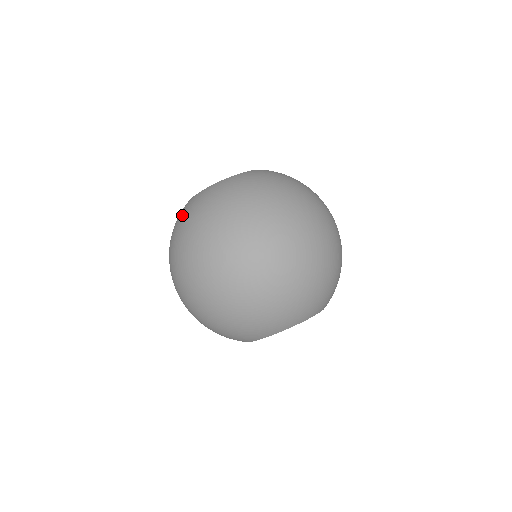
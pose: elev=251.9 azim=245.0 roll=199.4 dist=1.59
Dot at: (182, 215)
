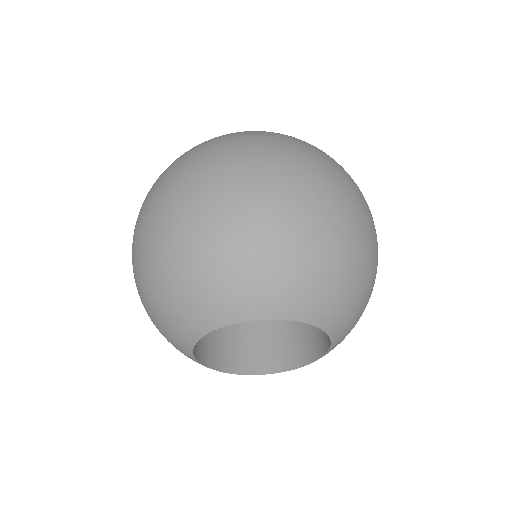
Dot at: occluded
